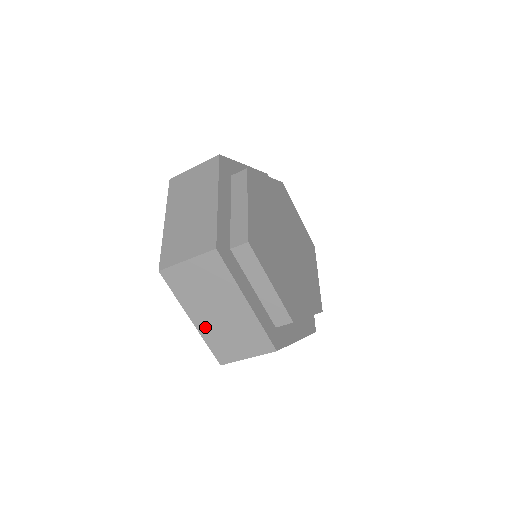
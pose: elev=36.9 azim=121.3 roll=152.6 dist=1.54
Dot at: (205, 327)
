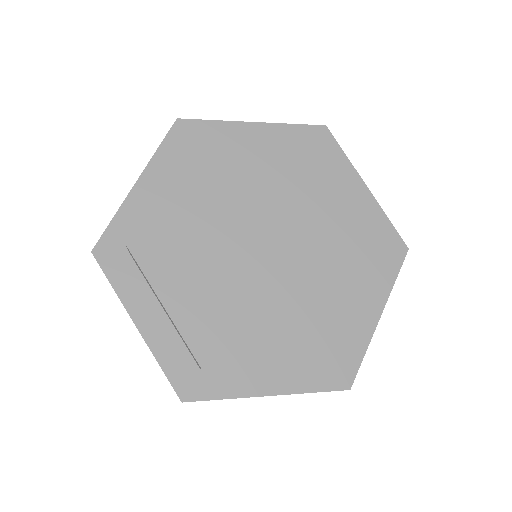
Dot at: occluded
